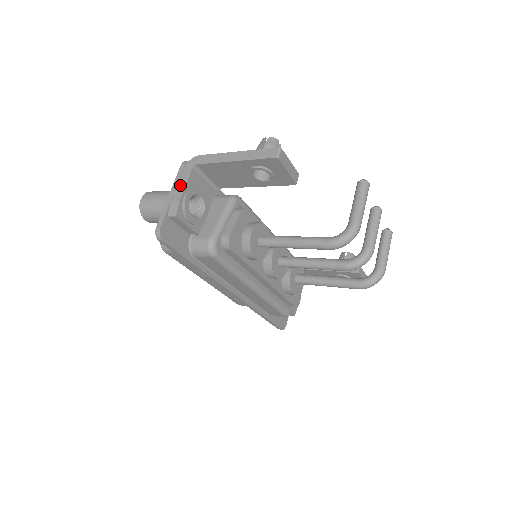
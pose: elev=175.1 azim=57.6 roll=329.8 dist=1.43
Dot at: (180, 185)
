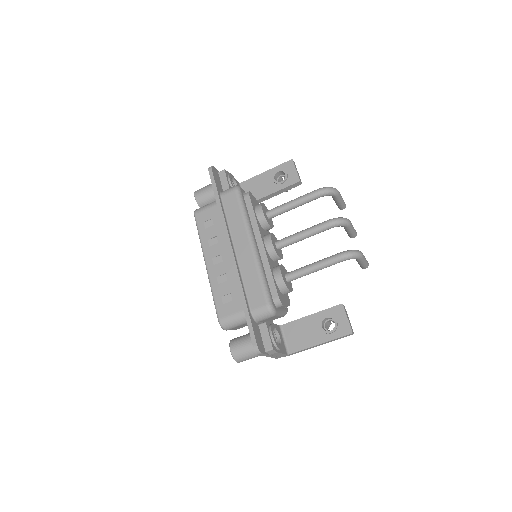
Dot at: occluded
